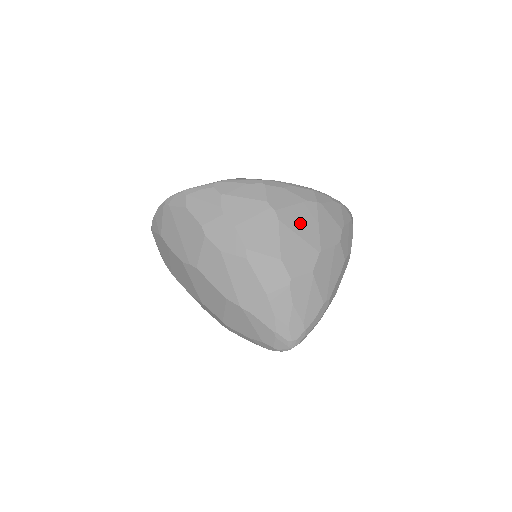
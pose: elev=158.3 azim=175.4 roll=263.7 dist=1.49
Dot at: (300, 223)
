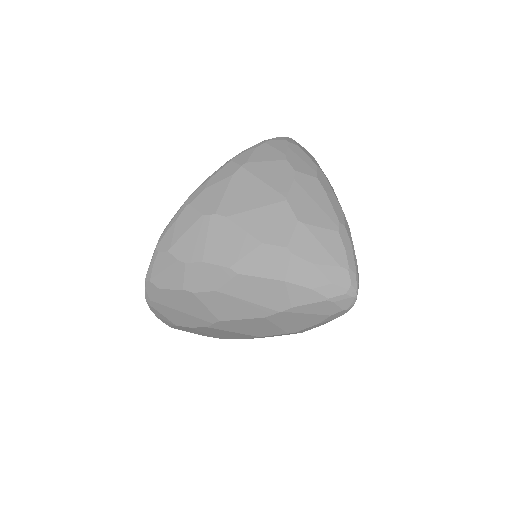
Dot at: (246, 198)
